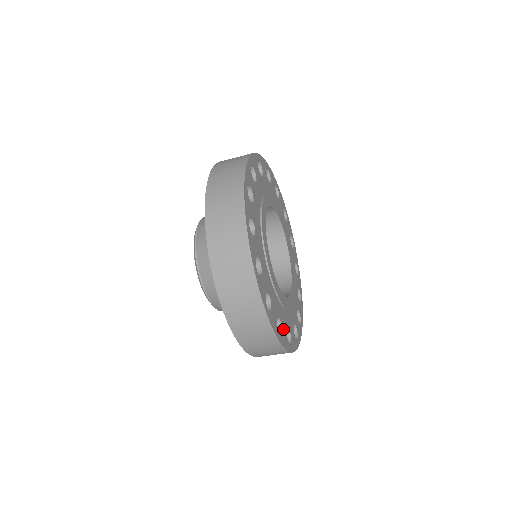
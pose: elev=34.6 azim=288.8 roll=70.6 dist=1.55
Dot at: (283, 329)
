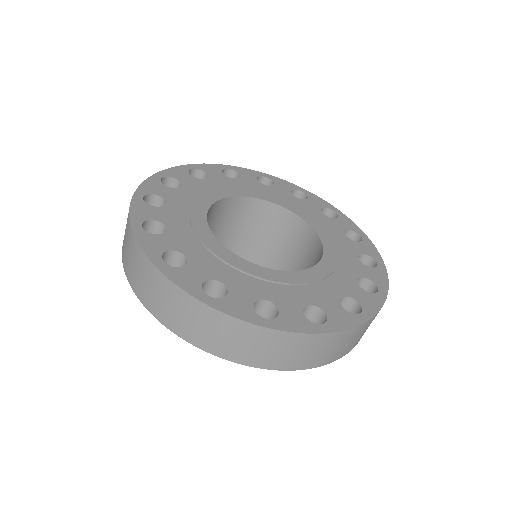
Dot at: (285, 310)
